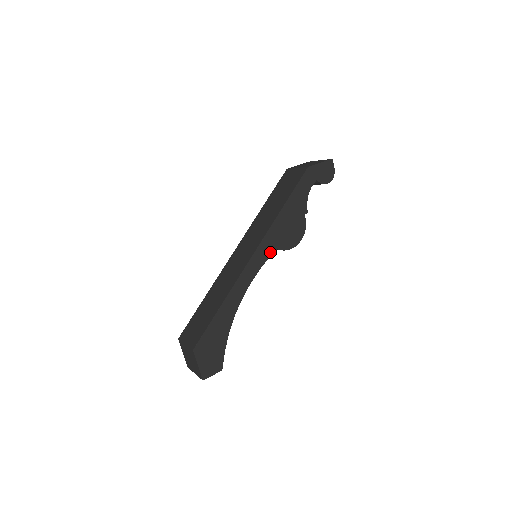
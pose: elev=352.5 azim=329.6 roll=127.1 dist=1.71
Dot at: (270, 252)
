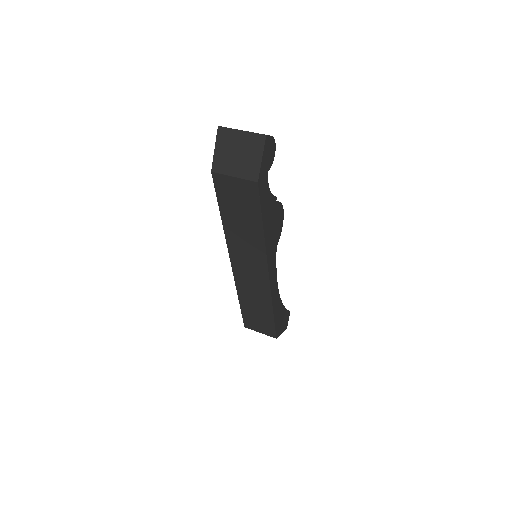
Dot at: (275, 256)
